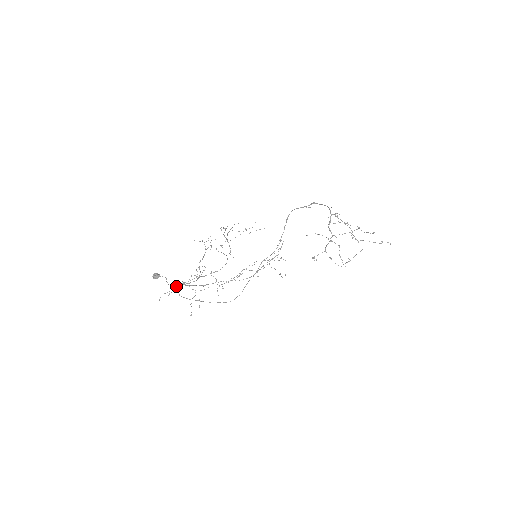
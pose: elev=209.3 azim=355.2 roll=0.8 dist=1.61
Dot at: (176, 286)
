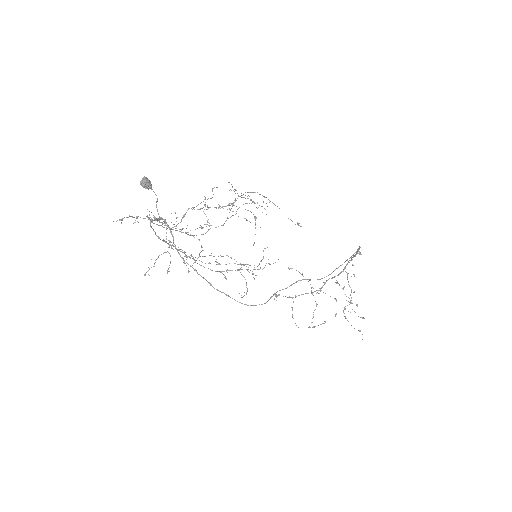
Dot at: (155, 219)
